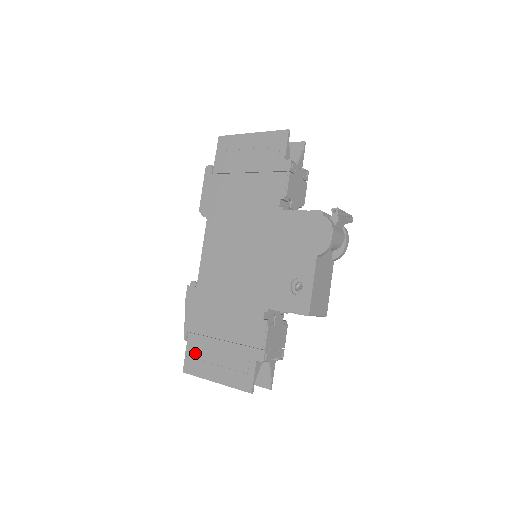
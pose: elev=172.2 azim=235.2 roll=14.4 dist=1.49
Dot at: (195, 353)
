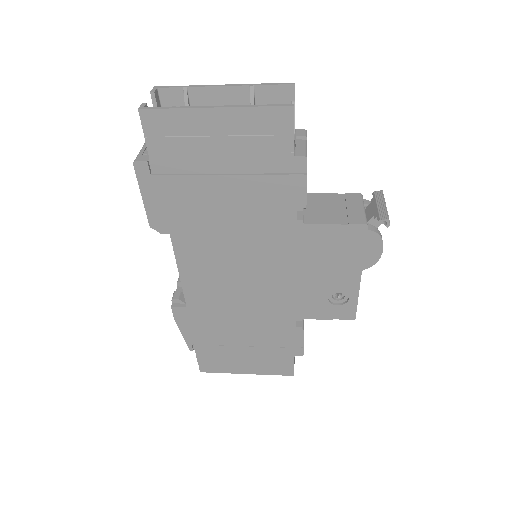
Dot at: (211, 359)
